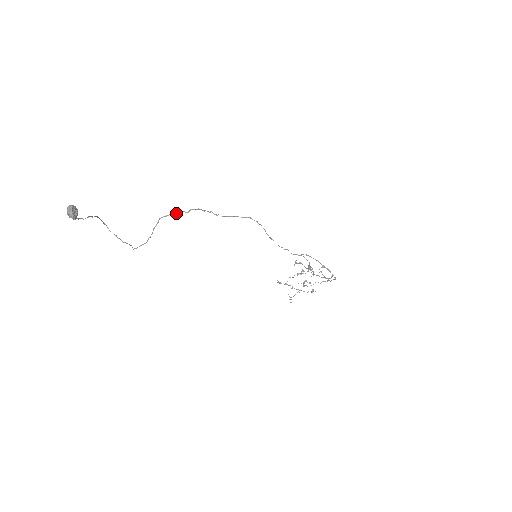
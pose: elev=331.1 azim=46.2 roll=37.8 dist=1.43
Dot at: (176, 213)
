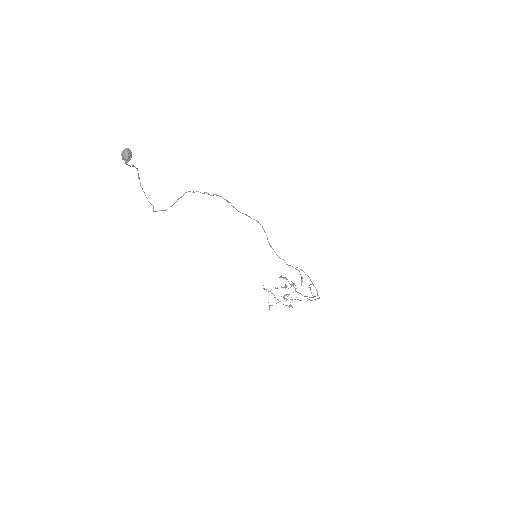
Dot at: occluded
